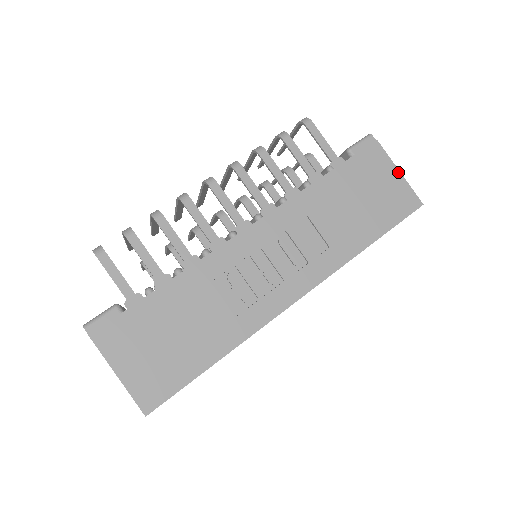
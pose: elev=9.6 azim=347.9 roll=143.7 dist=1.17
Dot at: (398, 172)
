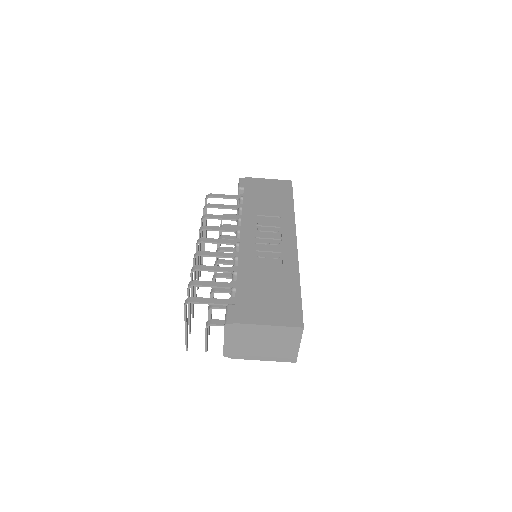
Dot at: (268, 179)
